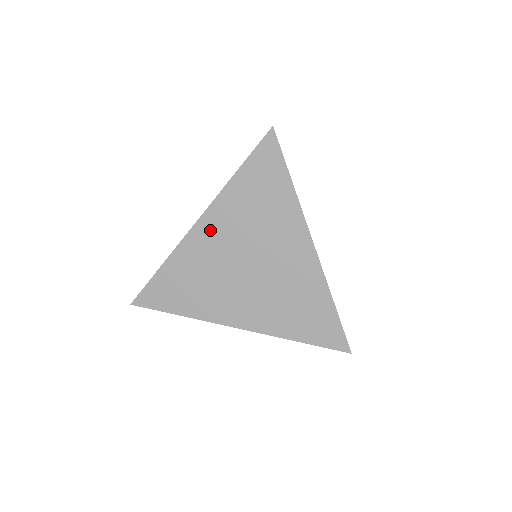
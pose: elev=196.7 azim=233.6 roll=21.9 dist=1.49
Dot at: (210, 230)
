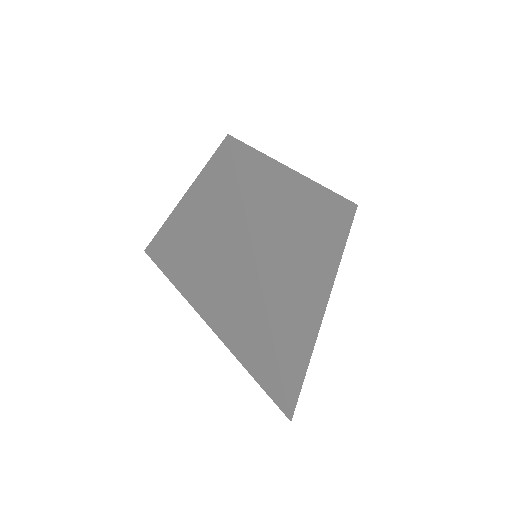
Dot at: (184, 223)
